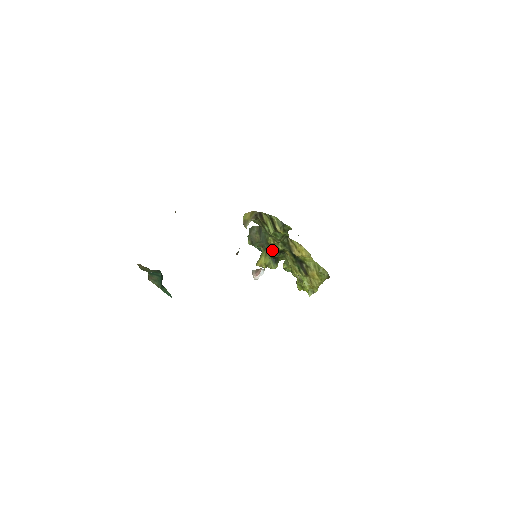
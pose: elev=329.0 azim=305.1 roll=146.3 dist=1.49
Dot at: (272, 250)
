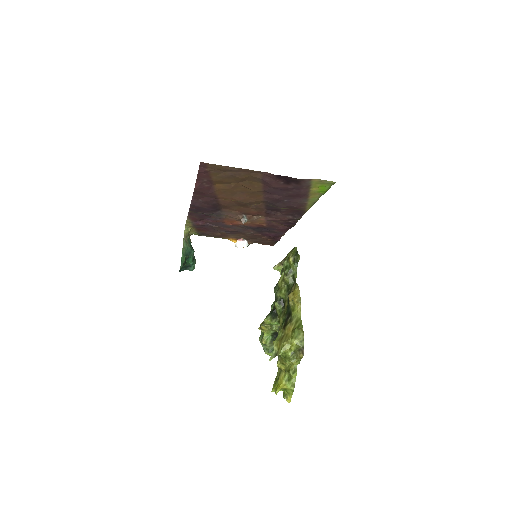
Dot at: (276, 293)
